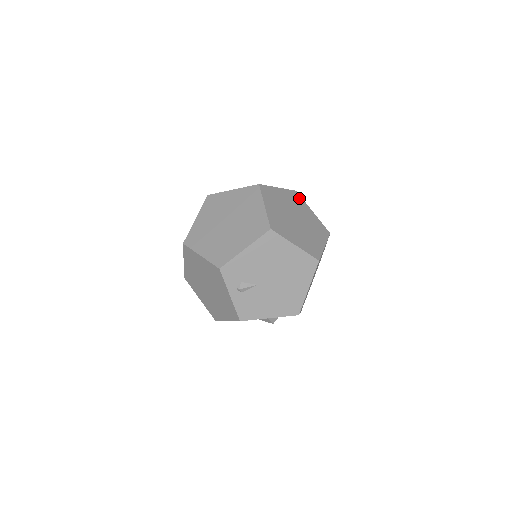
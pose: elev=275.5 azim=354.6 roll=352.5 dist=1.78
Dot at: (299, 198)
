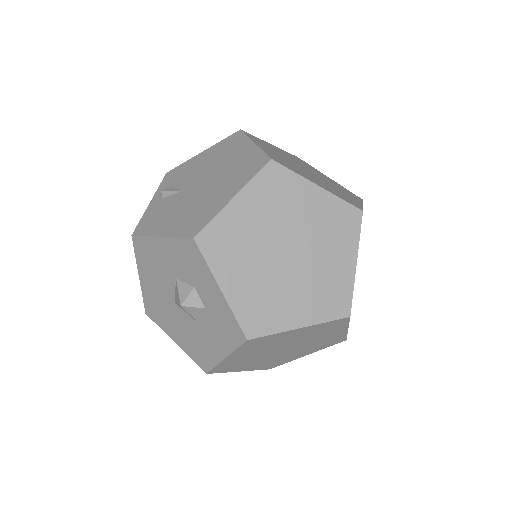
Dot at: (356, 197)
